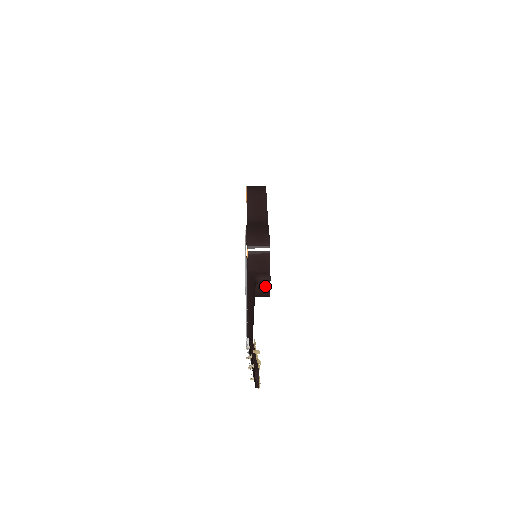
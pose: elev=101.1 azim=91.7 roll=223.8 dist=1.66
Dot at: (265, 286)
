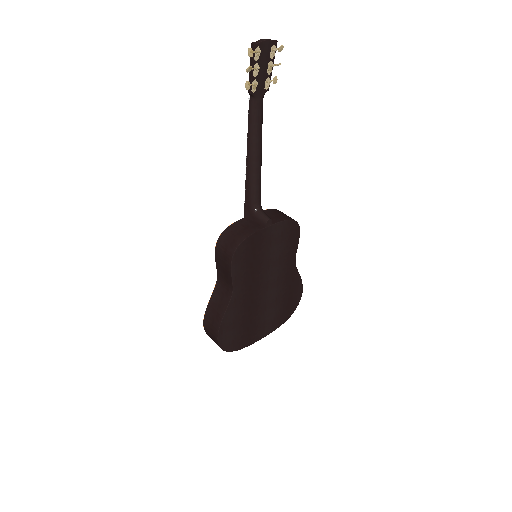
Dot at: (252, 229)
